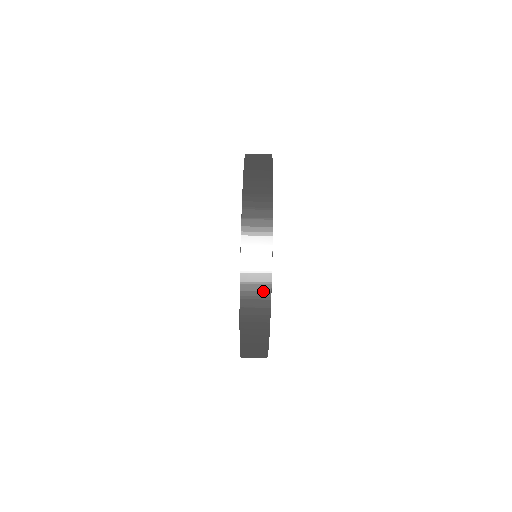
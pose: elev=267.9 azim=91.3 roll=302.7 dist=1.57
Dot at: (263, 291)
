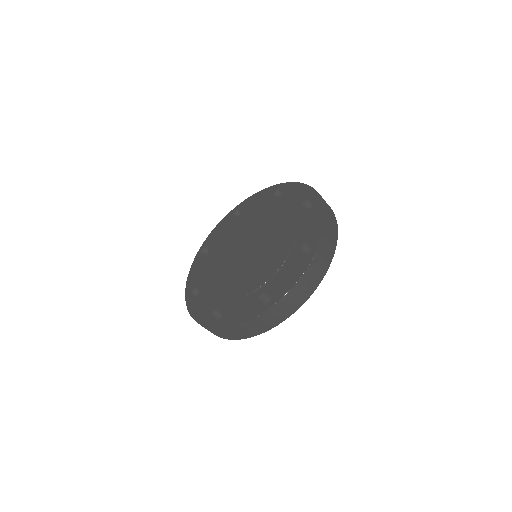
Dot at: occluded
